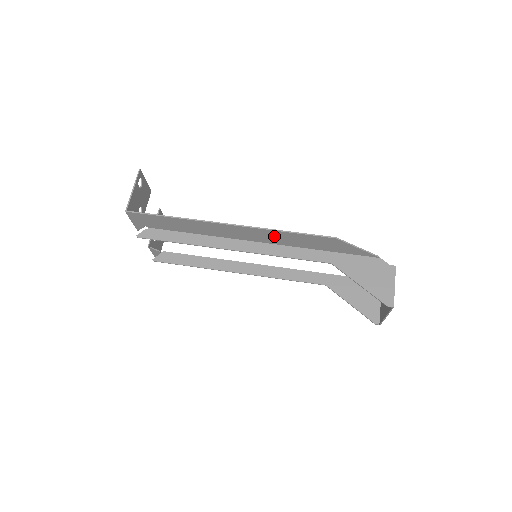
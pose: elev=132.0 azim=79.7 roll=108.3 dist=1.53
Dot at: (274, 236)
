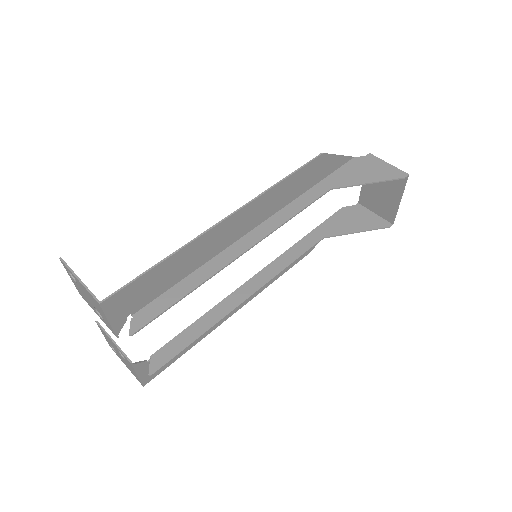
Dot at: (271, 200)
